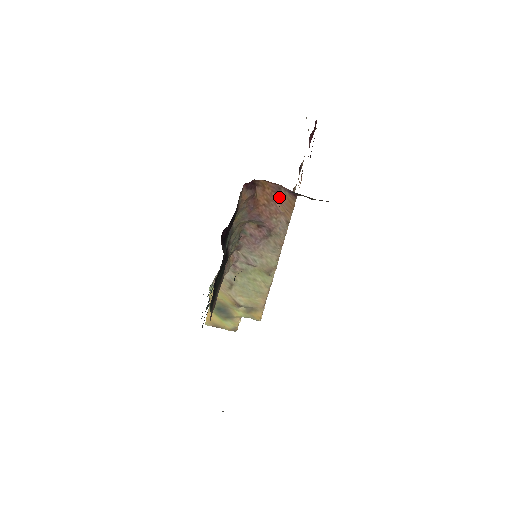
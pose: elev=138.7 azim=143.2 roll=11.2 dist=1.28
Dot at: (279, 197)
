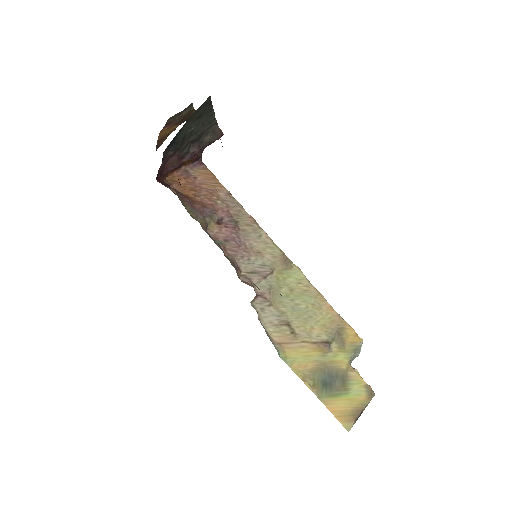
Dot at: (196, 179)
